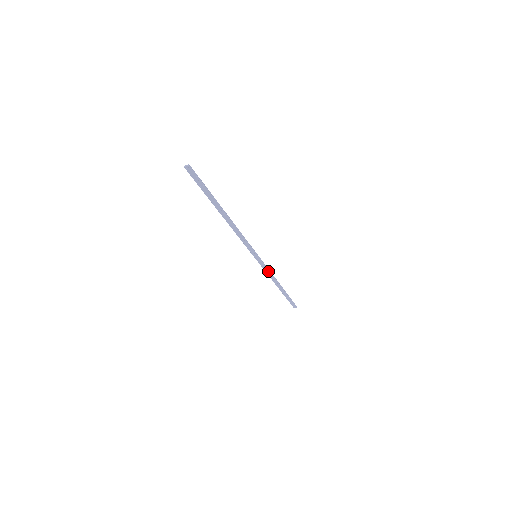
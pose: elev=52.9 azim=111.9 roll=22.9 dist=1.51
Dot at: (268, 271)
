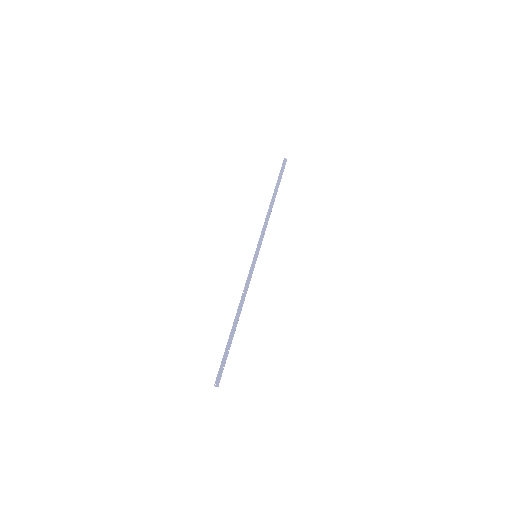
Dot at: (248, 284)
